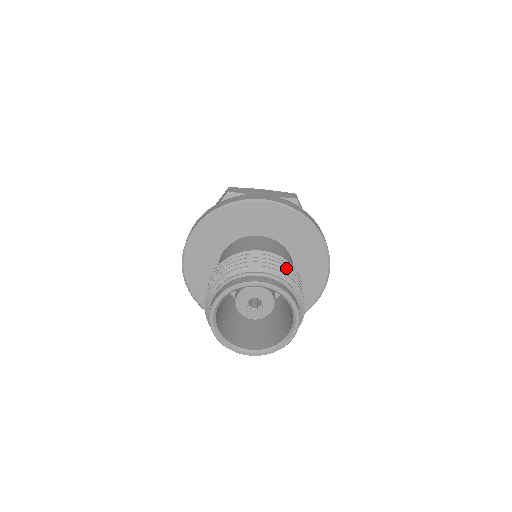
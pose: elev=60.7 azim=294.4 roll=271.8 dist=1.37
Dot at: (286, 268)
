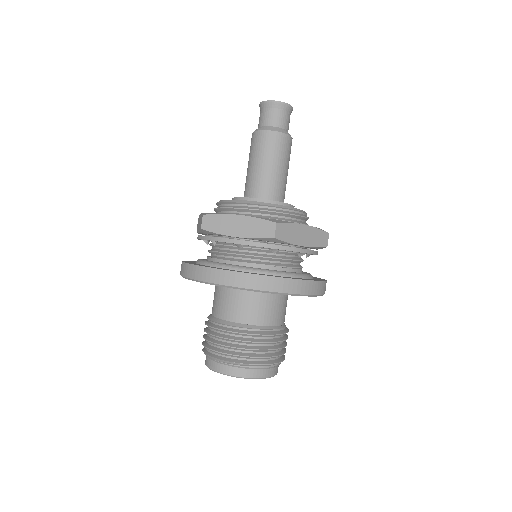
Dot at: occluded
